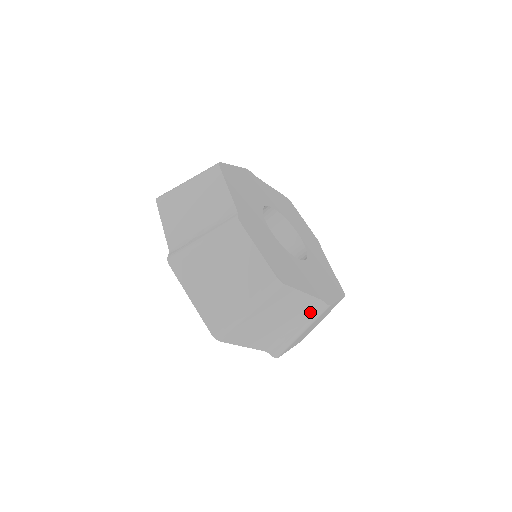
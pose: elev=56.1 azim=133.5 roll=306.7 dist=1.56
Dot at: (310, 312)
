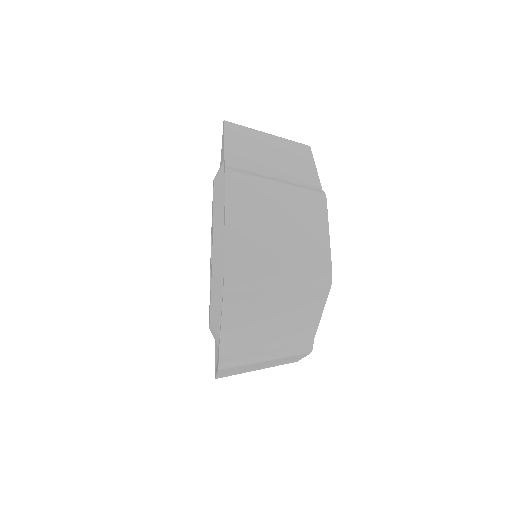
Dot at: occluded
